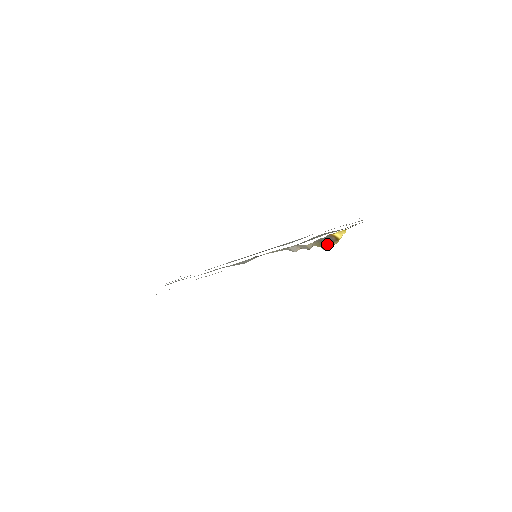
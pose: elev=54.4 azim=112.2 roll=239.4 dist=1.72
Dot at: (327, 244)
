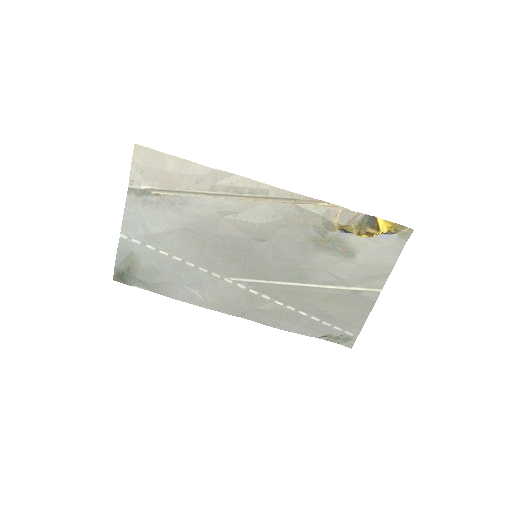
Dot at: (367, 227)
